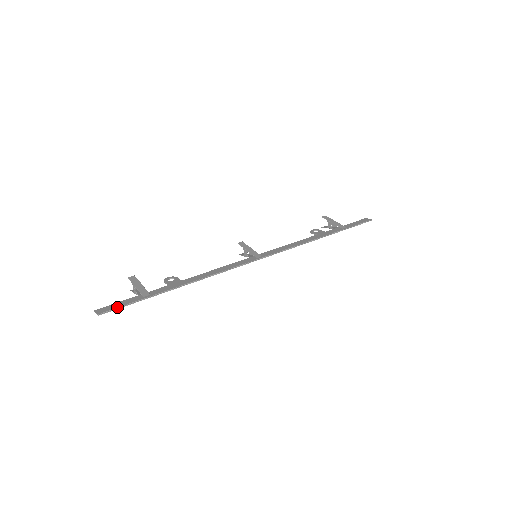
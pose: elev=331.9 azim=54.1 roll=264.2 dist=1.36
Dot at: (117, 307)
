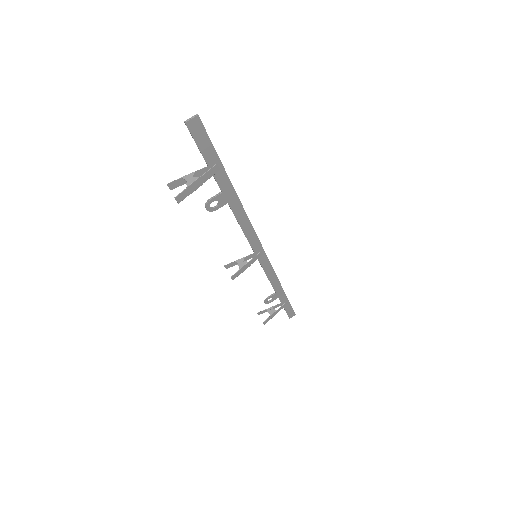
Dot at: (206, 134)
